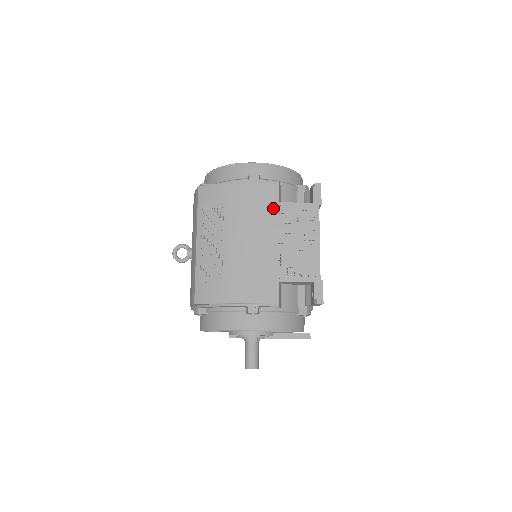
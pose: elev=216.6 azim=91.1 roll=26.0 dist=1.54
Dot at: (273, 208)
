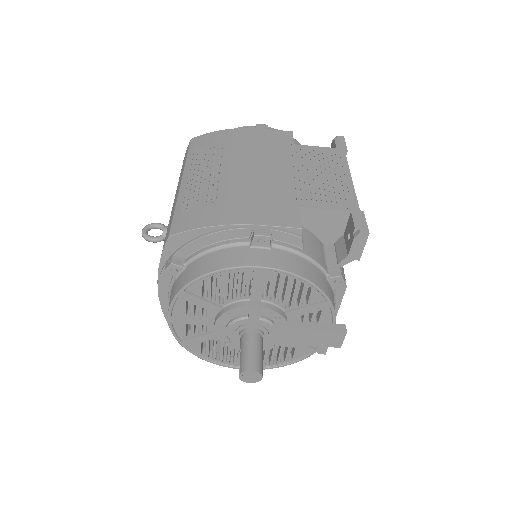
Dot at: (287, 148)
